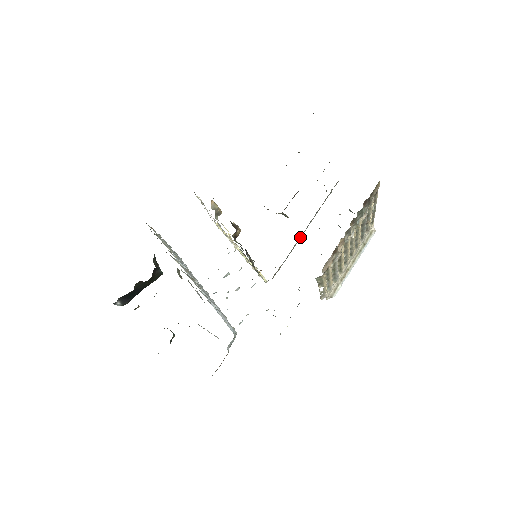
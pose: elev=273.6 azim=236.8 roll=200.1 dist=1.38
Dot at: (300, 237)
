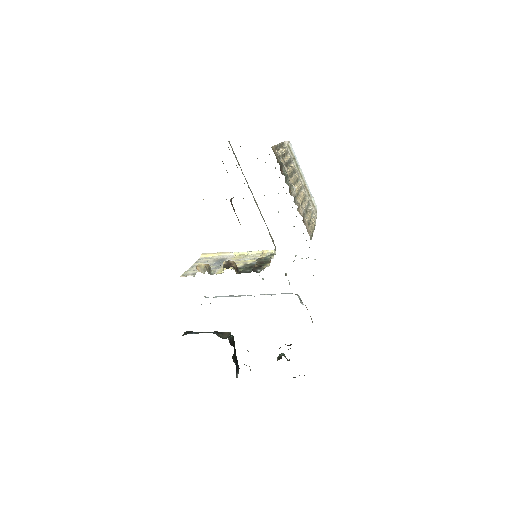
Dot at: occluded
